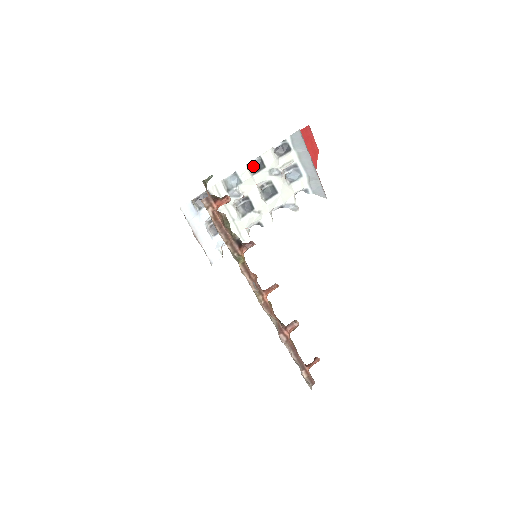
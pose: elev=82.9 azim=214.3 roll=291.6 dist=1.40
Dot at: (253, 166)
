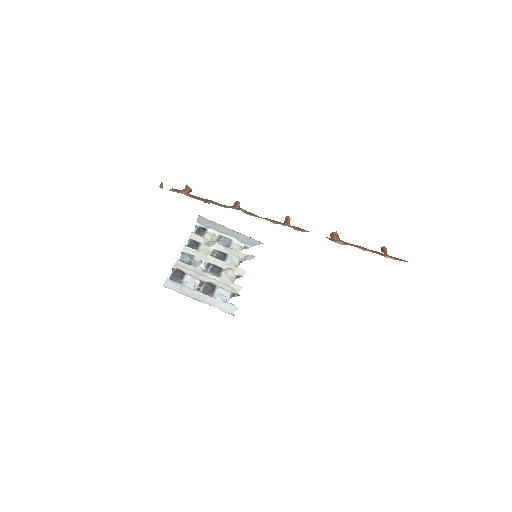
Dot at: (191, 247)
